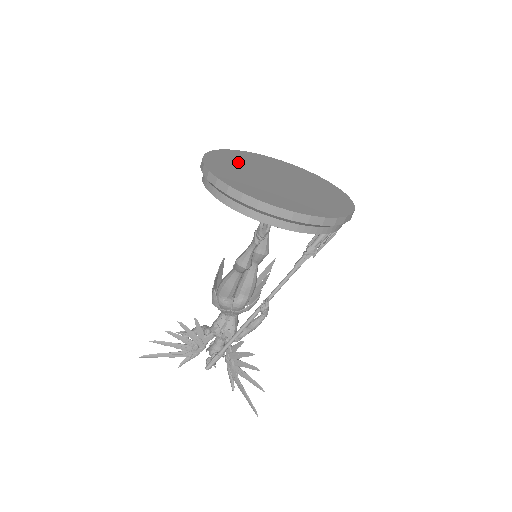
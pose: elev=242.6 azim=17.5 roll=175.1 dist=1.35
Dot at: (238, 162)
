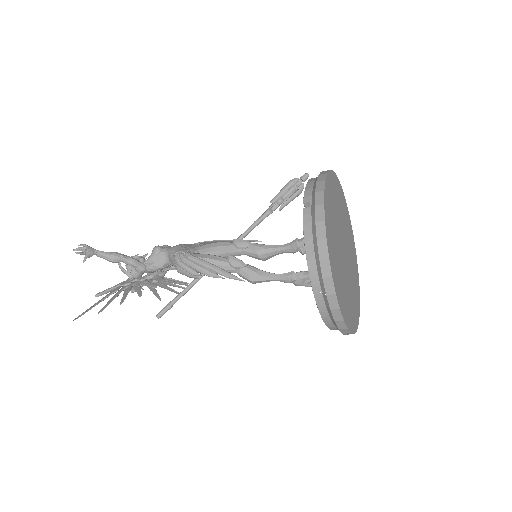
Dot at: (336, 251)
